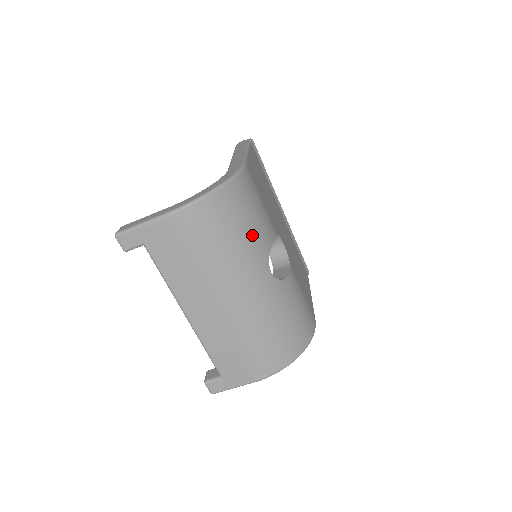
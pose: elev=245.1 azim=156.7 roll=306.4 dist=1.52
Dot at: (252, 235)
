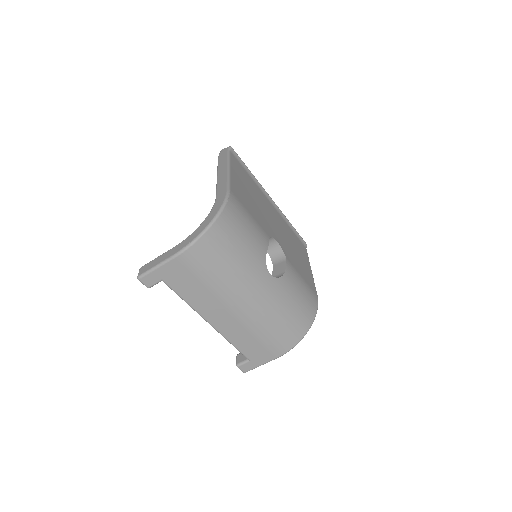
Dot at: (248, 251)
